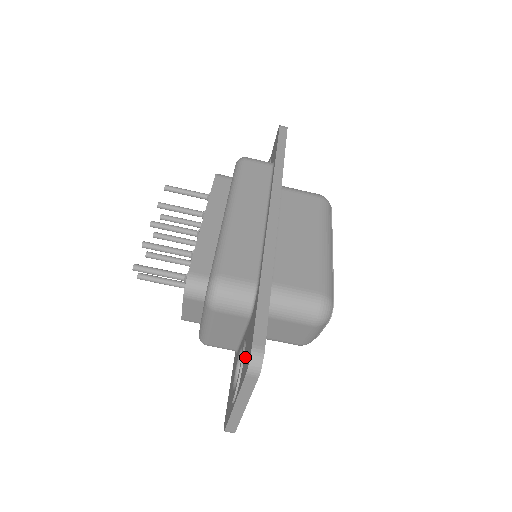
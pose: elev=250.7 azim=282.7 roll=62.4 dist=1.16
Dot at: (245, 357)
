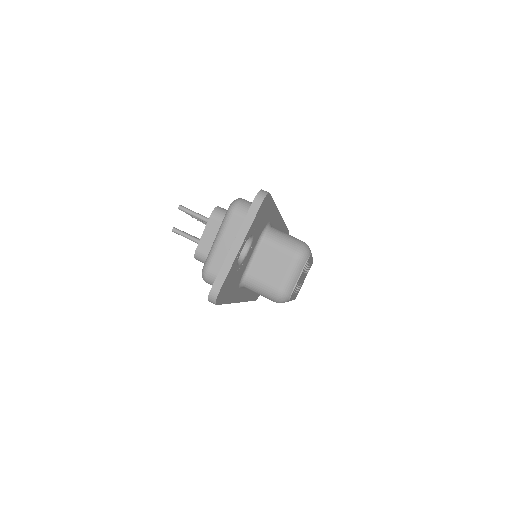
Dot at: occluded
